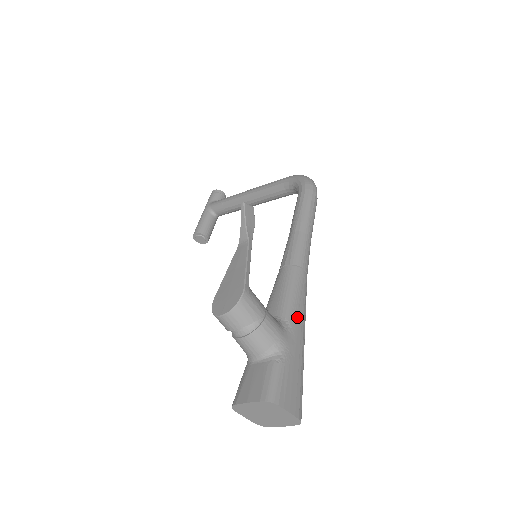
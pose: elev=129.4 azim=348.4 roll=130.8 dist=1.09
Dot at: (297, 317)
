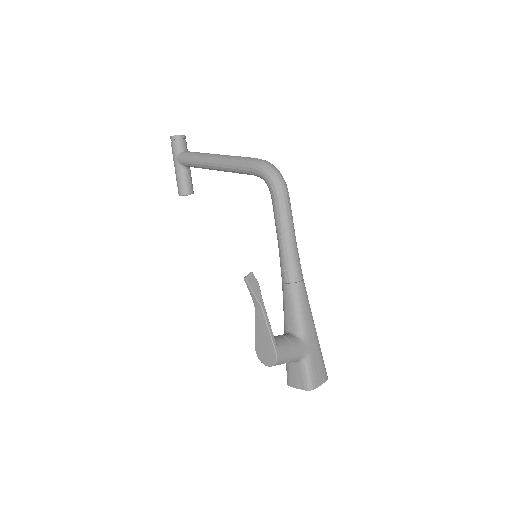
Dot at: (308, 324)
